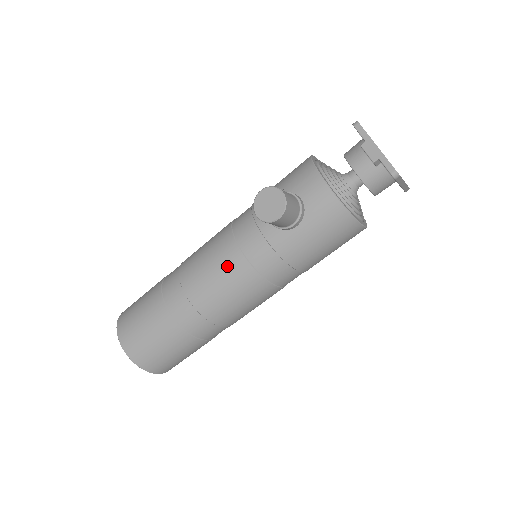
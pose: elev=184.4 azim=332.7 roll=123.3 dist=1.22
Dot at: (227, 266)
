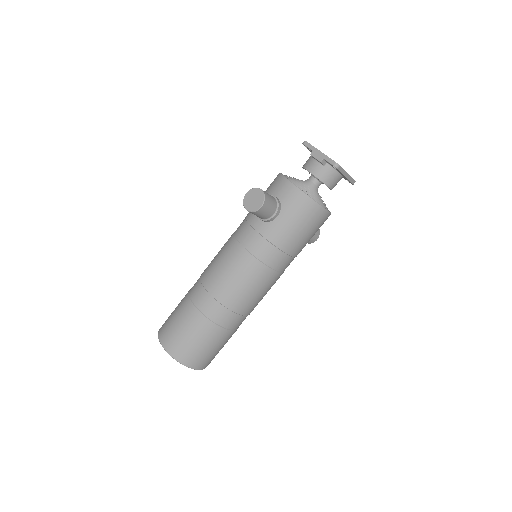
Dot at: (234, 260)
